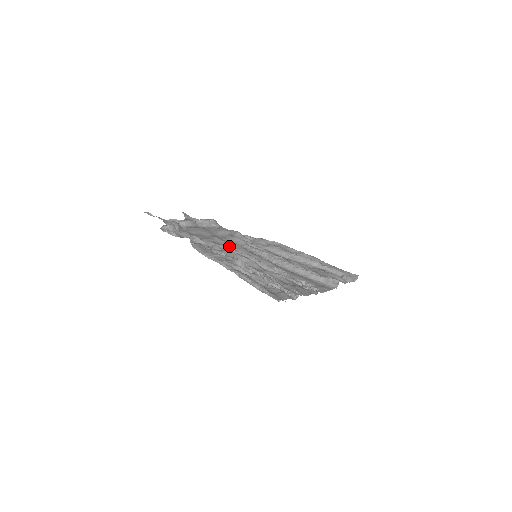
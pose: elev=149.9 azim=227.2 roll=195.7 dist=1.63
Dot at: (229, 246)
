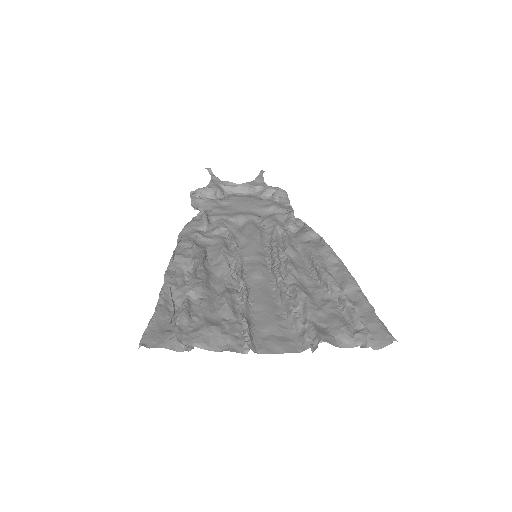
Dot at: (241, 232)
